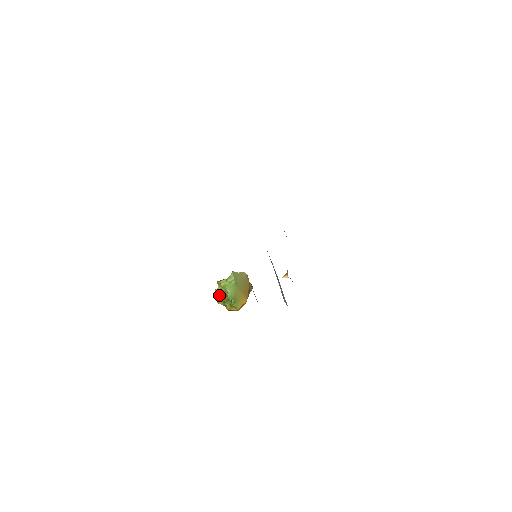
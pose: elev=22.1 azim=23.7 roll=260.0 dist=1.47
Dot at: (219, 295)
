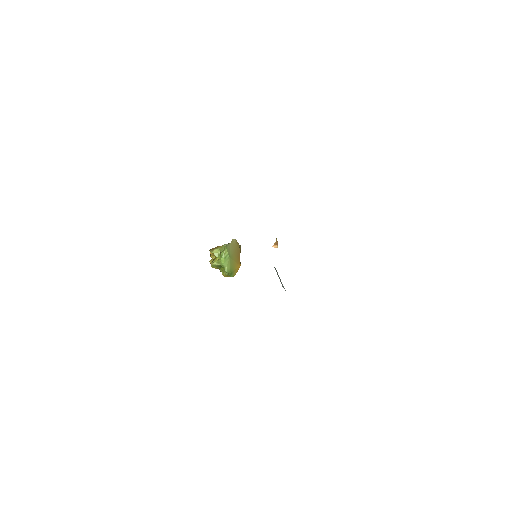
Dot at: occluded
